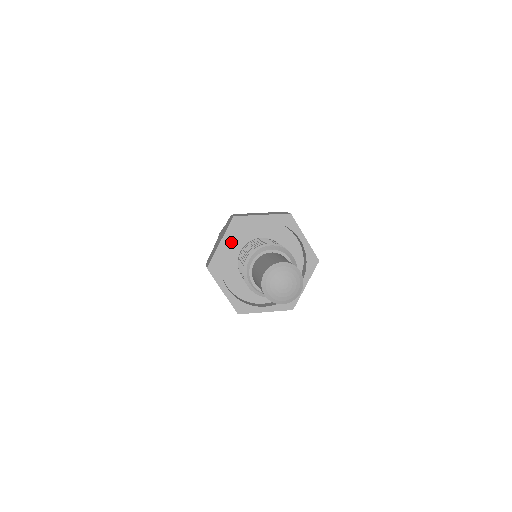
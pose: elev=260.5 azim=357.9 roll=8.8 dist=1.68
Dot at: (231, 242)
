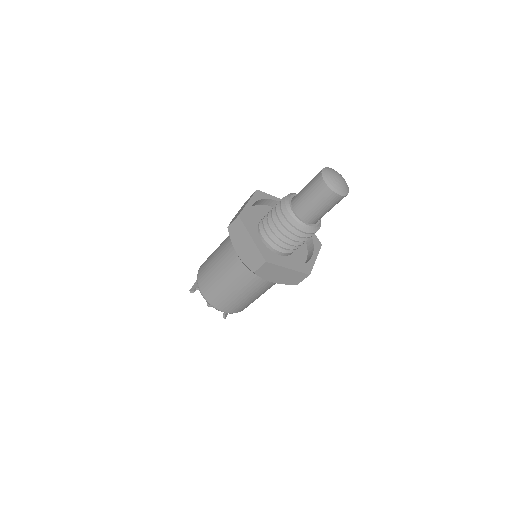
Dot at: occluded
